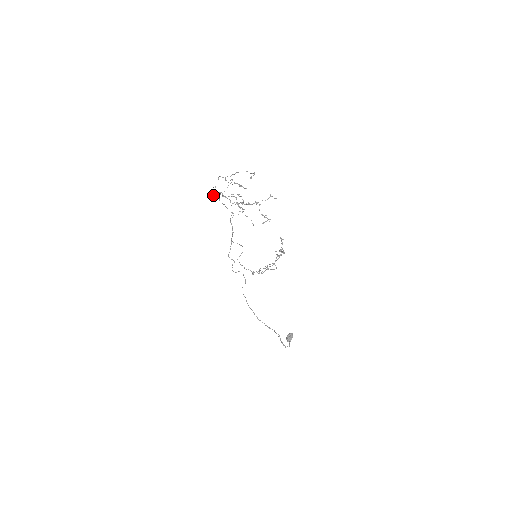
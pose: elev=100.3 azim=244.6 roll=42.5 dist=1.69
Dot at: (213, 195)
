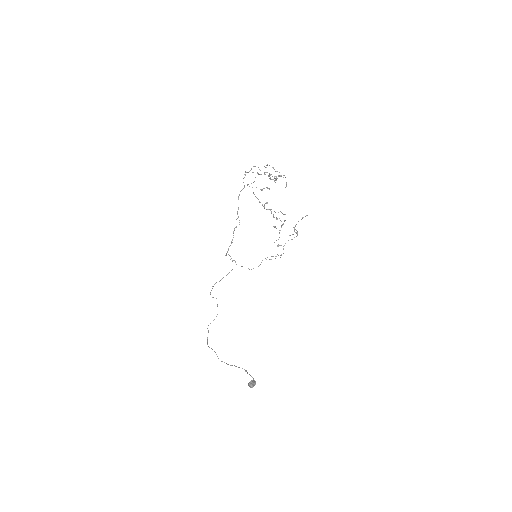
Dot at: occluded
